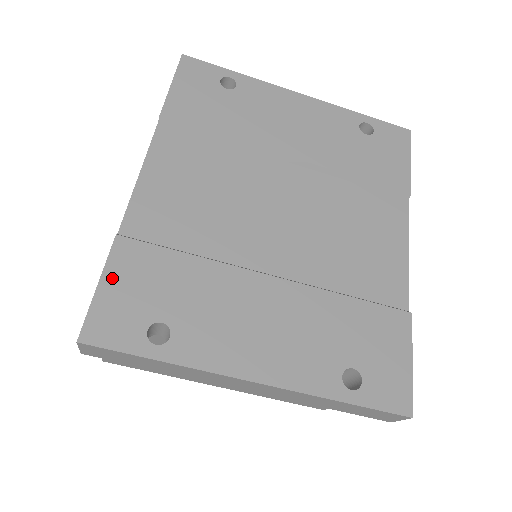
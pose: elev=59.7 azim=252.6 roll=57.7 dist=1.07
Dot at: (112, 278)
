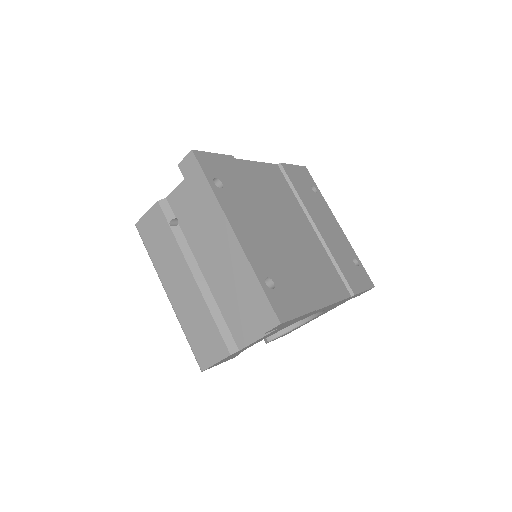
Dot at: (220, 158)
